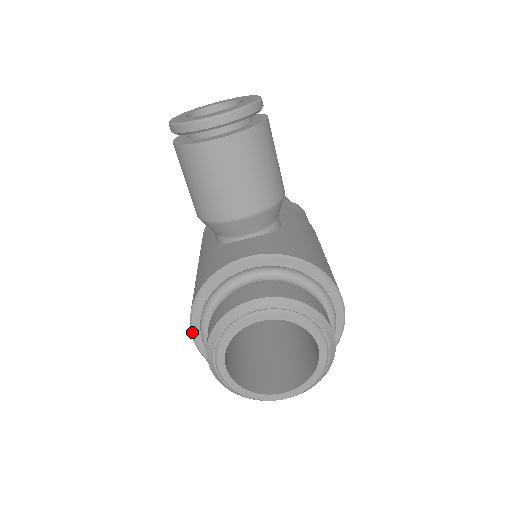
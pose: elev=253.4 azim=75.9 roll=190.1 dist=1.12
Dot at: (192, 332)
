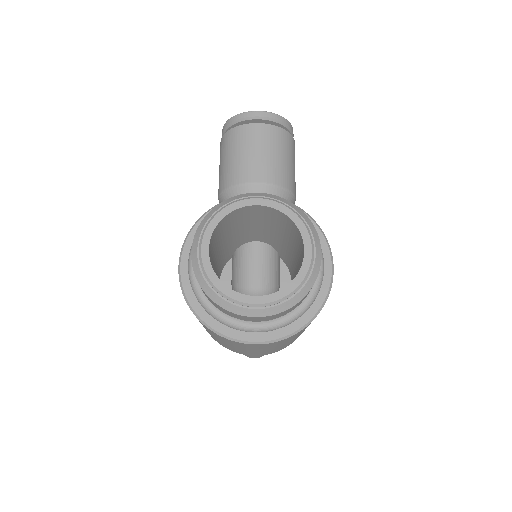
Dot at: (181, 253)
